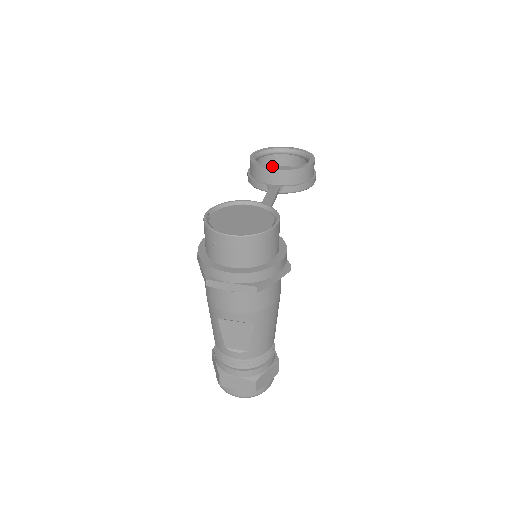
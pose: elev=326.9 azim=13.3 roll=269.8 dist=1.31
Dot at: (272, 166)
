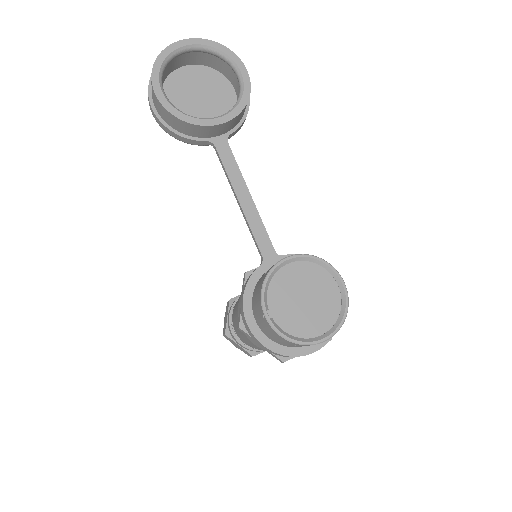
Dot at: (168, 75)
